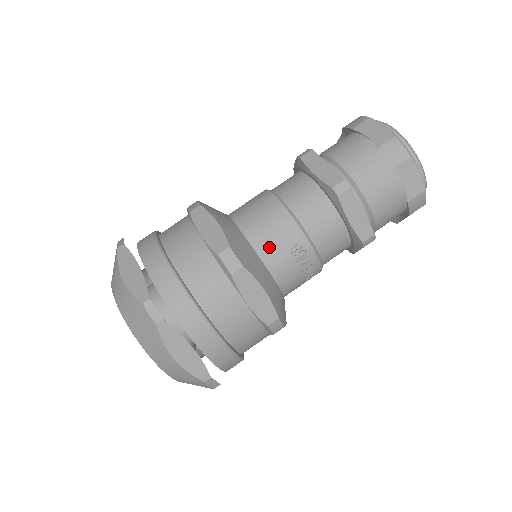
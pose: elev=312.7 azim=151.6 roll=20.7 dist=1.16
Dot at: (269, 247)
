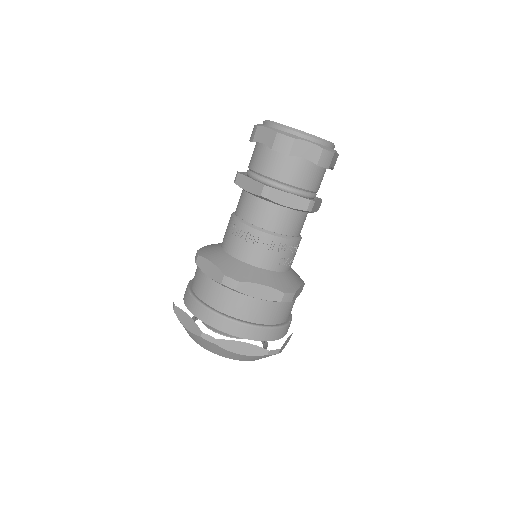
Dot at: (225, 240)
